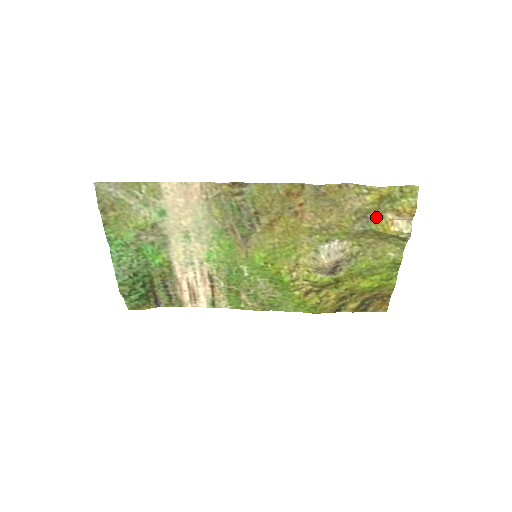
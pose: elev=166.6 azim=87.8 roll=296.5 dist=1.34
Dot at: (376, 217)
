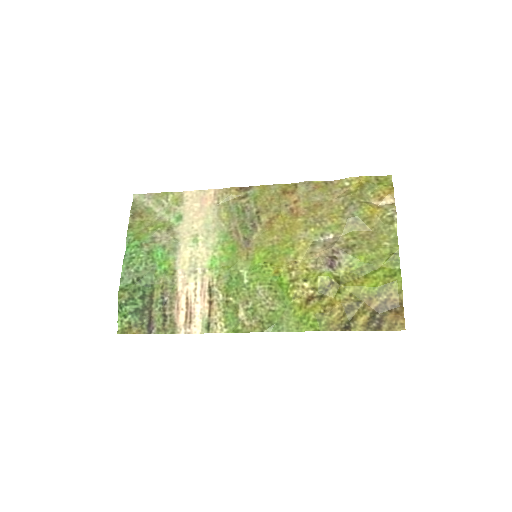
Dot at: (361, 202)
